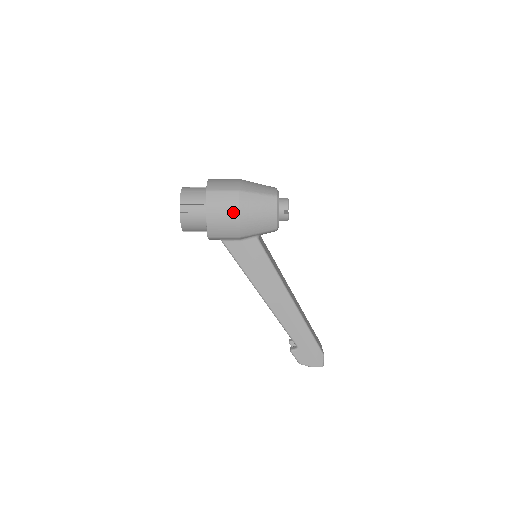
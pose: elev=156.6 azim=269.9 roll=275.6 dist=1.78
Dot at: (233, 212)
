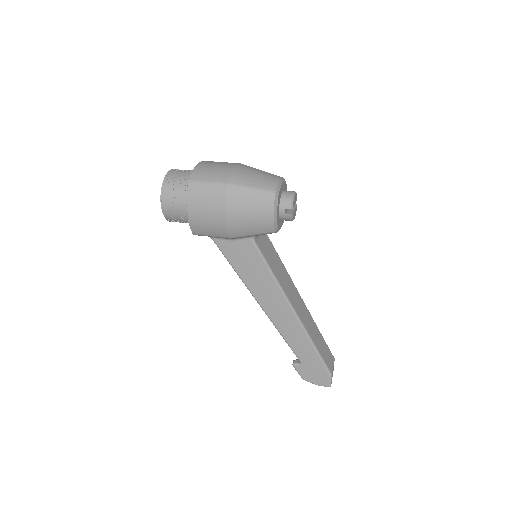
Dot at: (218, 210)
